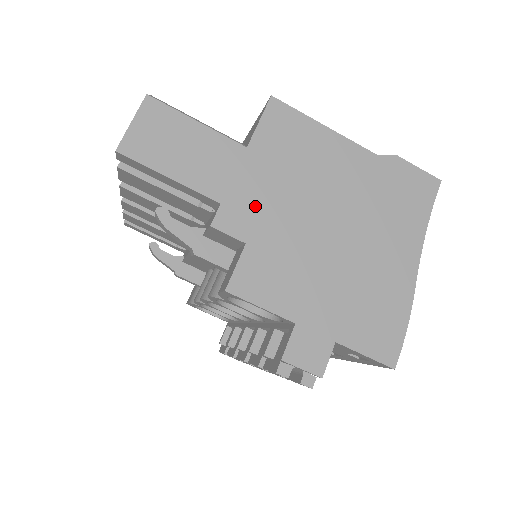
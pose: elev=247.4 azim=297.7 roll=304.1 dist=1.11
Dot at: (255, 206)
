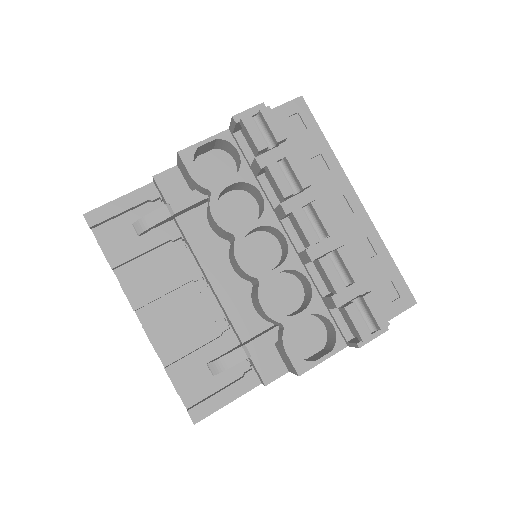
Dot at: occluded
